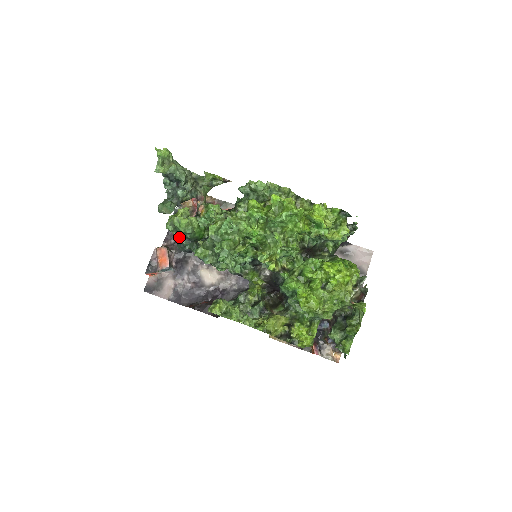
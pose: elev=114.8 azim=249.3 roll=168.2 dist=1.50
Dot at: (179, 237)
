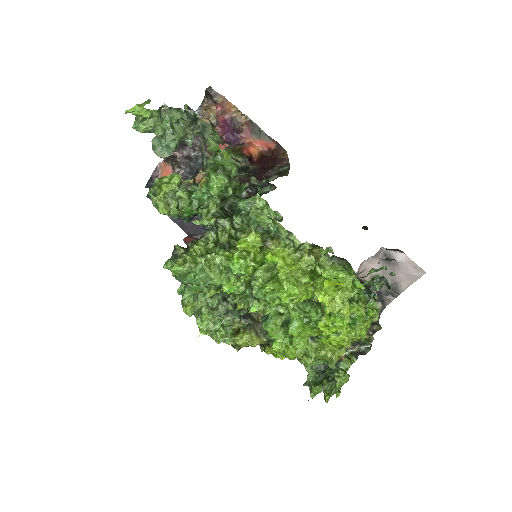
Dot at: occluded
